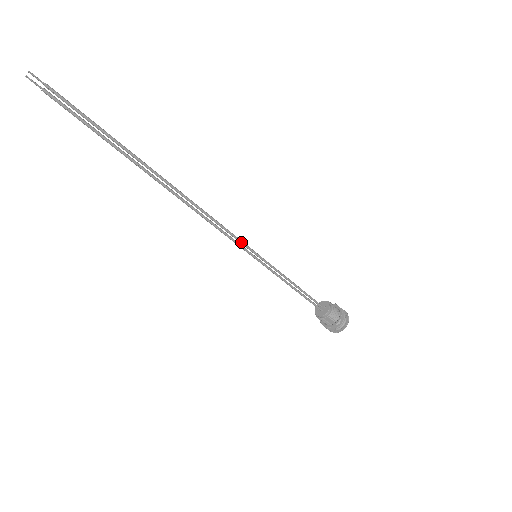
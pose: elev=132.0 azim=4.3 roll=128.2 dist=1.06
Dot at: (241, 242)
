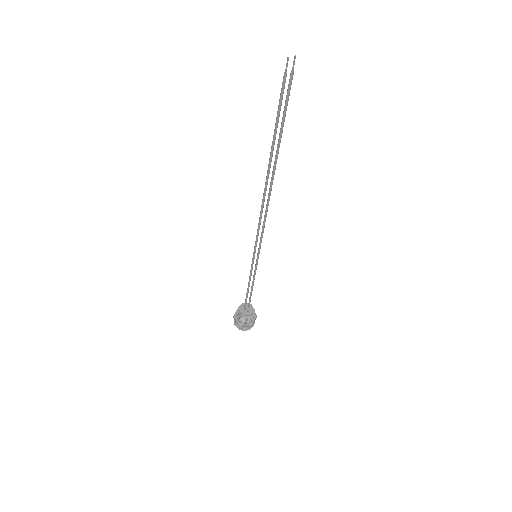
Dot at: (260, 243)
